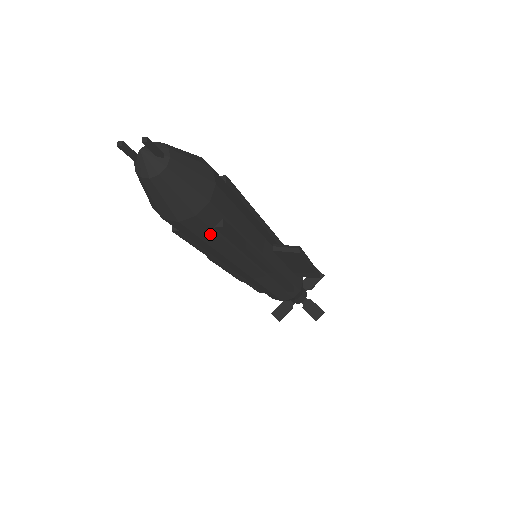
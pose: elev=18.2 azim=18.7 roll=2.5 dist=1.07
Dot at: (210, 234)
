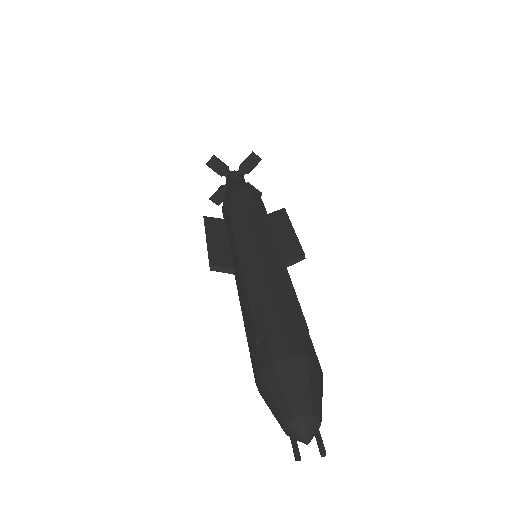
Dot at: occluded
